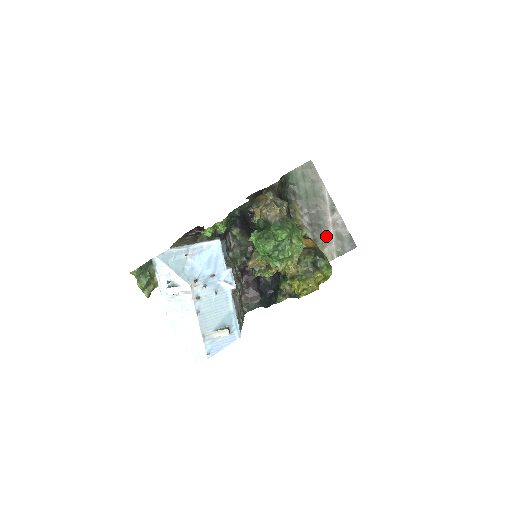
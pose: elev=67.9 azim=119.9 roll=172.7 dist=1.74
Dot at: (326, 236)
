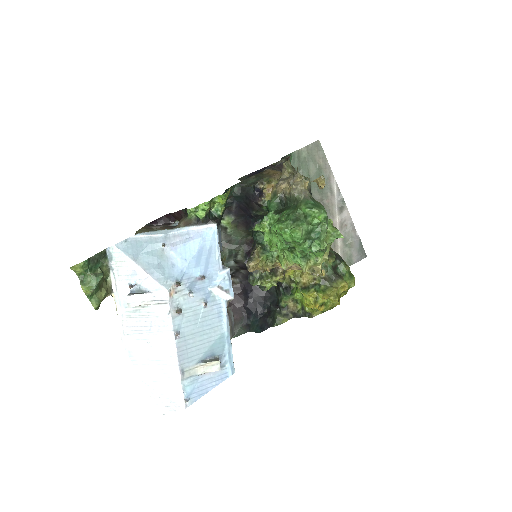
Dot at: occluded
